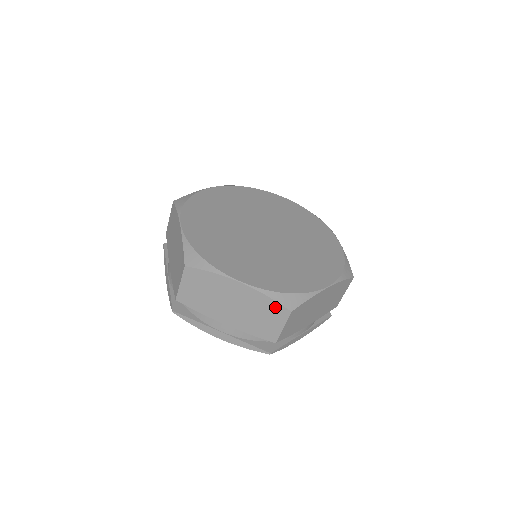
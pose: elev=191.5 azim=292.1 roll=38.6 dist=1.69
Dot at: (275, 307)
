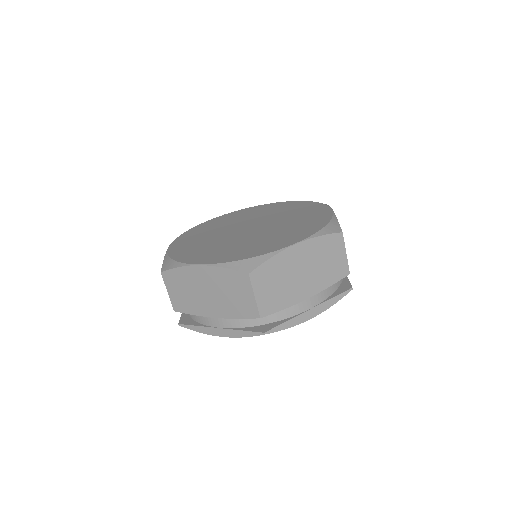
Dot at: (235, 276)
